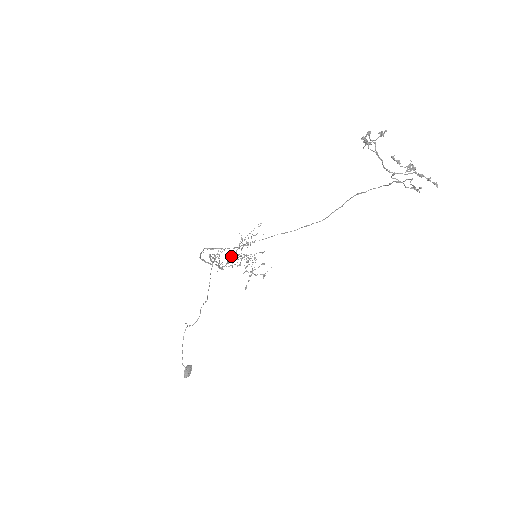
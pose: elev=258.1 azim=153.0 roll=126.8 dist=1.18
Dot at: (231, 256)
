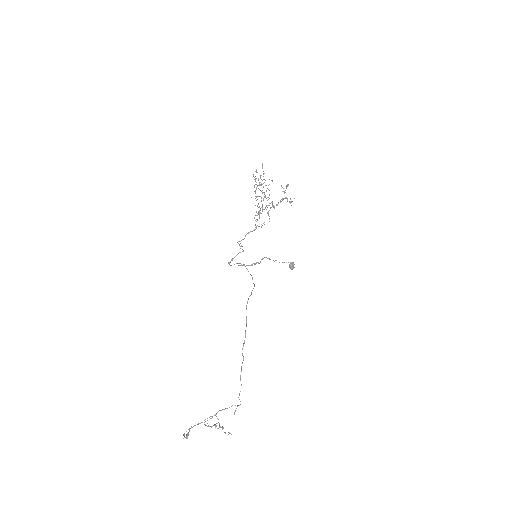
Dot at: occluded
